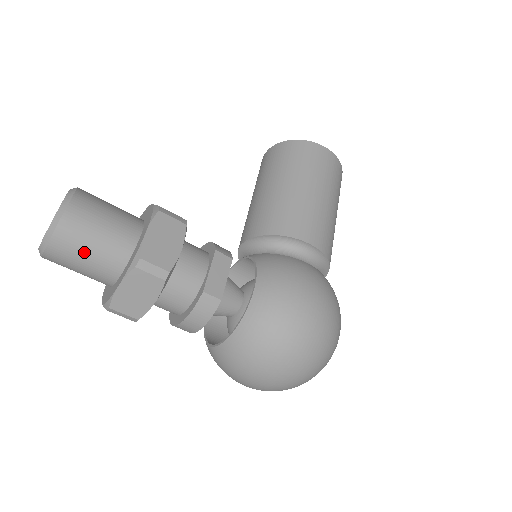
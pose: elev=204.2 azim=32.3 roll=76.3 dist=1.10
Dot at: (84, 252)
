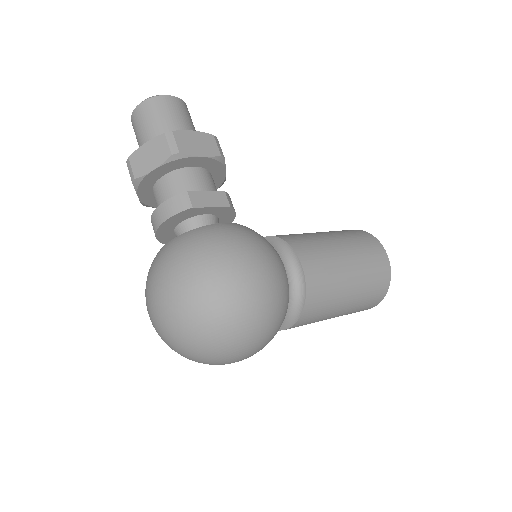
Dot at: (151, 120)
